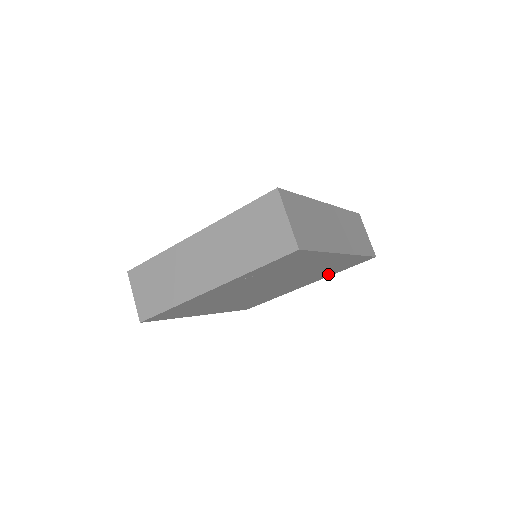
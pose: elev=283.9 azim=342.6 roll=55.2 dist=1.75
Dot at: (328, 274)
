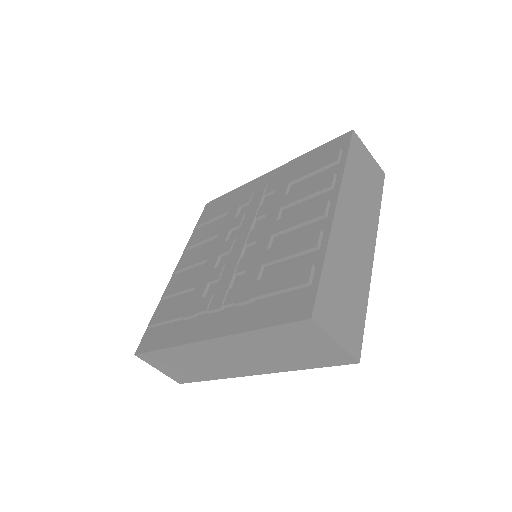
Dot at: occluded
